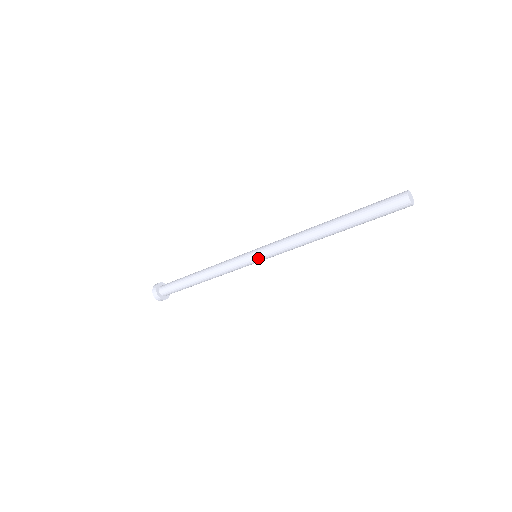
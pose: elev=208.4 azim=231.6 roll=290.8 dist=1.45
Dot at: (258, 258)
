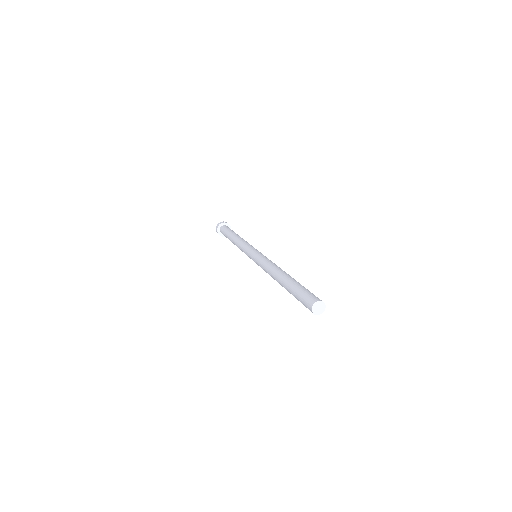
Dot at: (253, 260)
